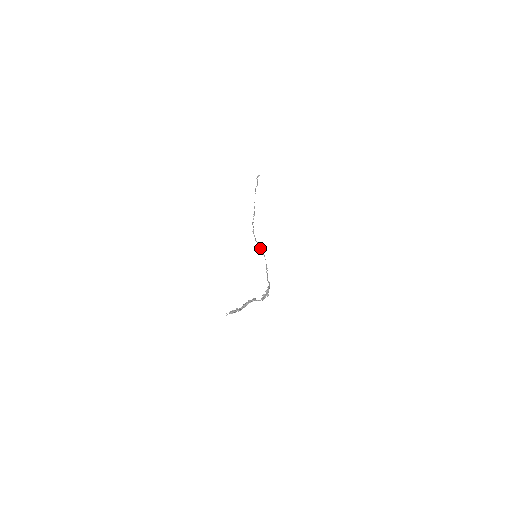
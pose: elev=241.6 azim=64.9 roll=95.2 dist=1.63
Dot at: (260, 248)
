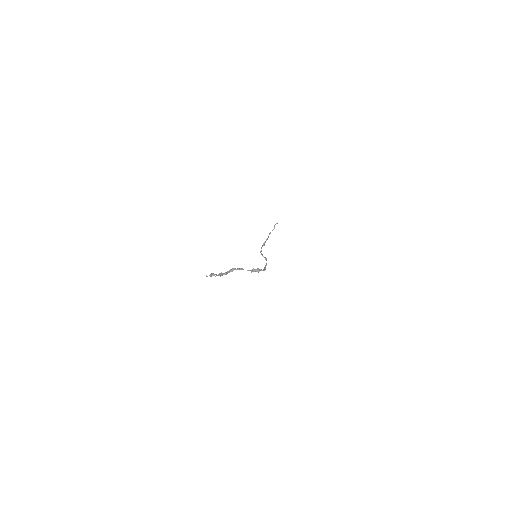
Dot at: occluded
